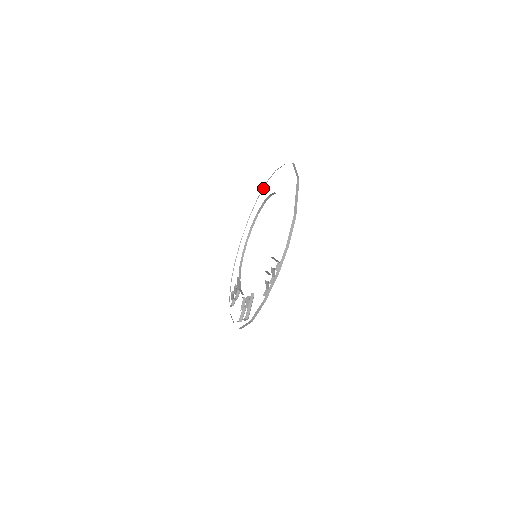
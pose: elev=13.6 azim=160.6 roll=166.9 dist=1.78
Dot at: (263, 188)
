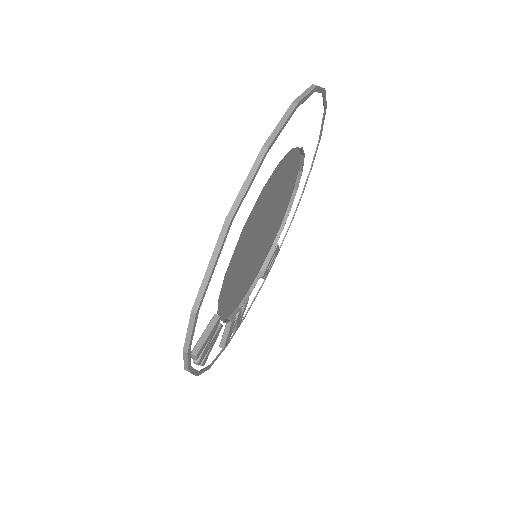
Dot at: (323, 99)
